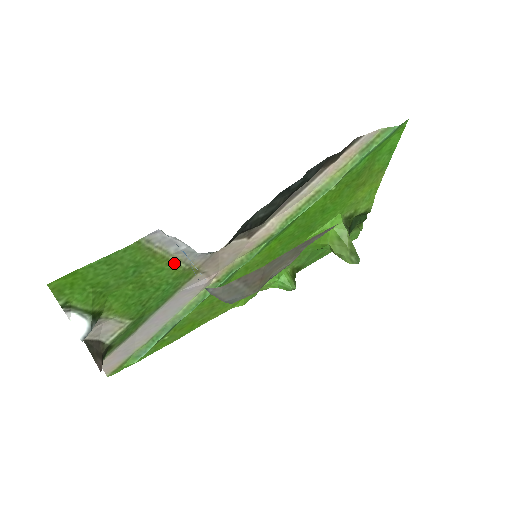
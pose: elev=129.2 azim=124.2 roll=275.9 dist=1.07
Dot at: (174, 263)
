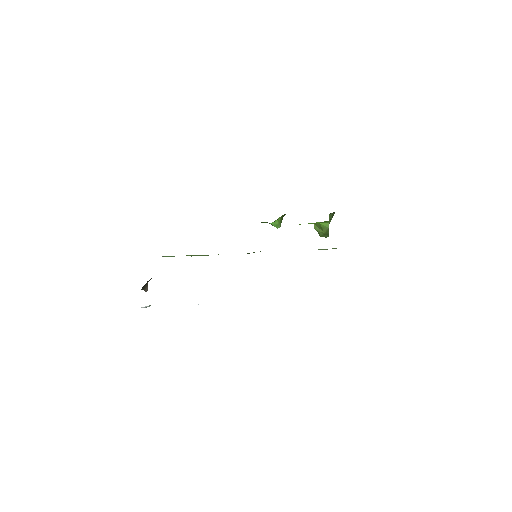
Dot at: occluded
